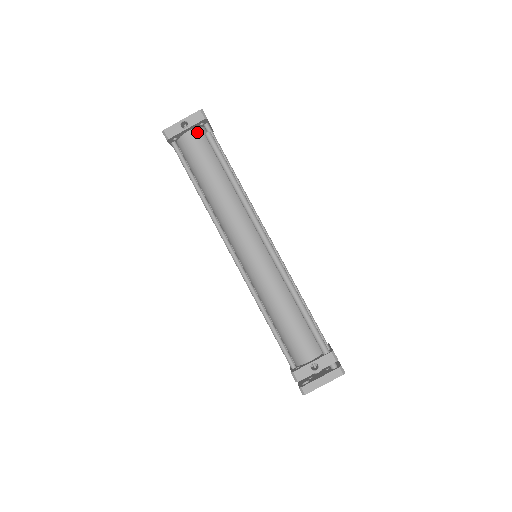
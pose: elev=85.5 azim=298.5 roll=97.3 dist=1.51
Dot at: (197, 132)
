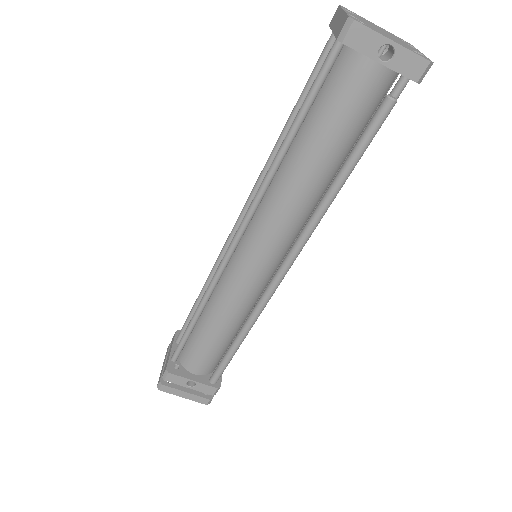
Dot at: (385, 76)
